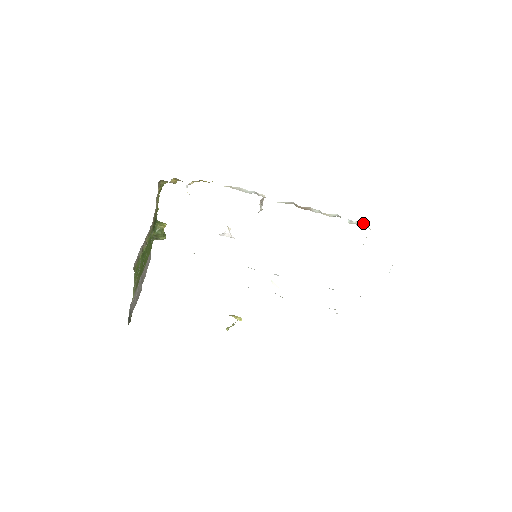
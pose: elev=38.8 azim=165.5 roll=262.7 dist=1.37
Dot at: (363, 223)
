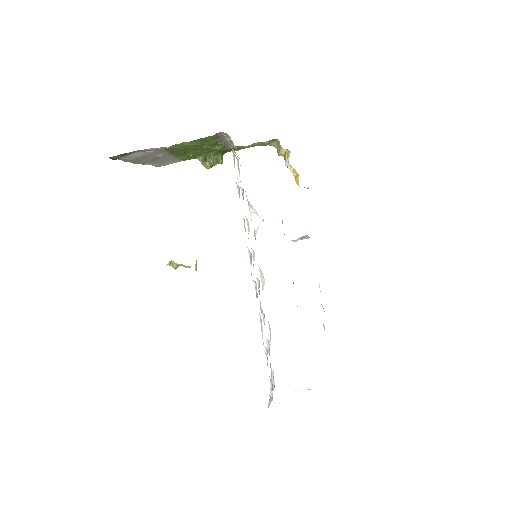
Dot at: occluded
